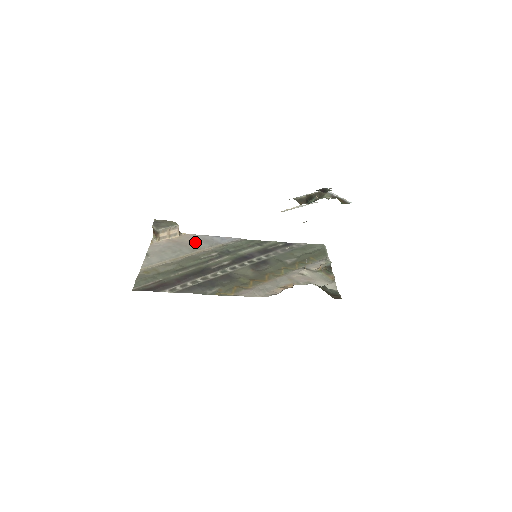
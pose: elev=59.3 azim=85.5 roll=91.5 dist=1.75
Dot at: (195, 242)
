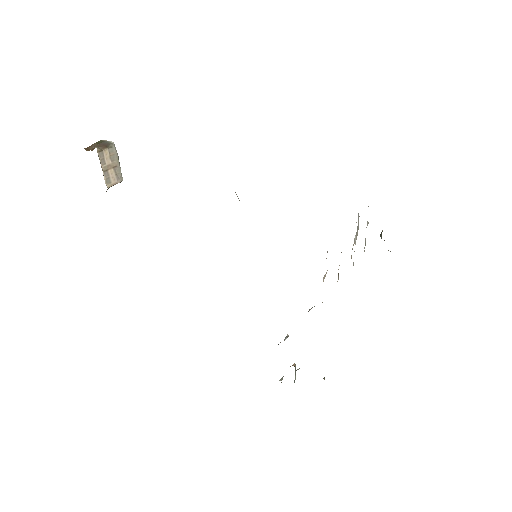
Dot at: occluded
